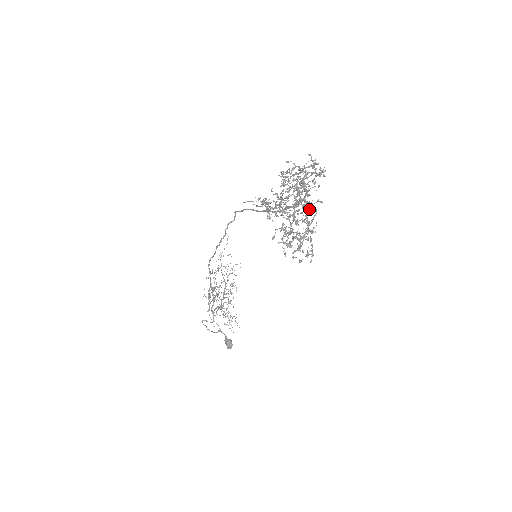
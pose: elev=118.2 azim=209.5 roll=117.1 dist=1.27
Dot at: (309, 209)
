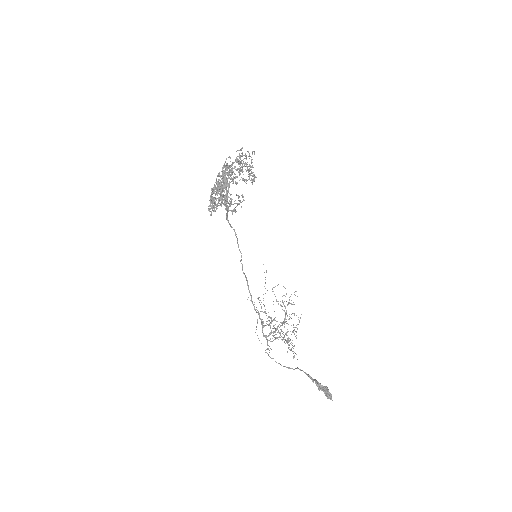
Dot at: (231, 178)
